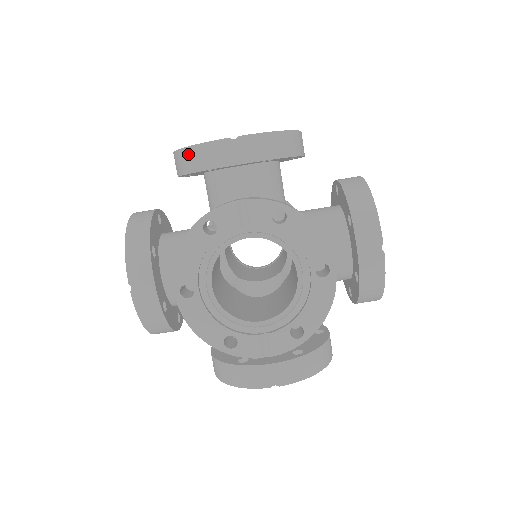
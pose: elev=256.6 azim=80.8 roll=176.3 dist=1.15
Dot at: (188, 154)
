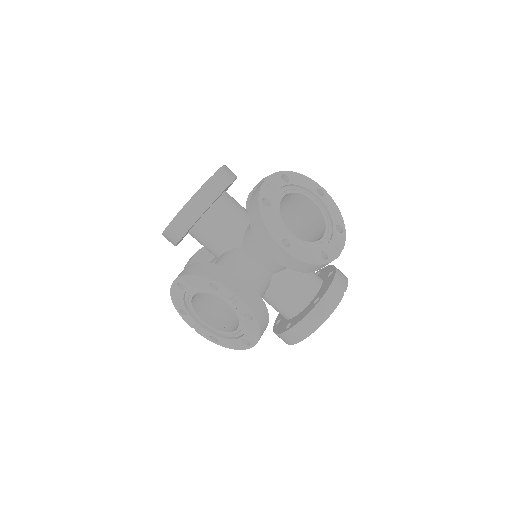
Dot at: (193, 203)
